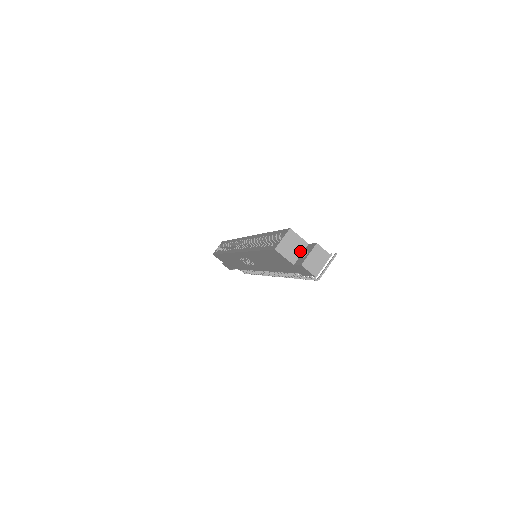
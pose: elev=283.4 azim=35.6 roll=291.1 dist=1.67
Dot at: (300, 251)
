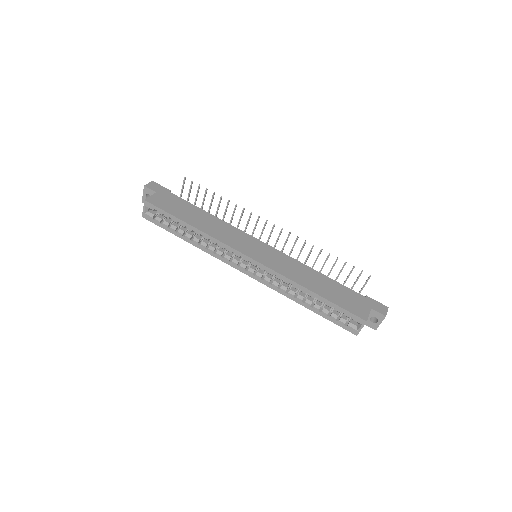
Dot at: occluded
